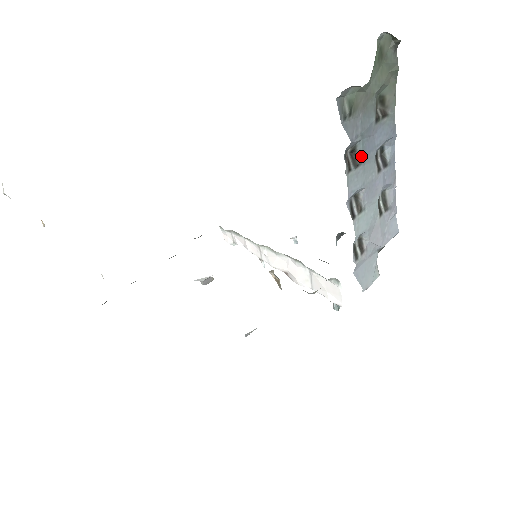
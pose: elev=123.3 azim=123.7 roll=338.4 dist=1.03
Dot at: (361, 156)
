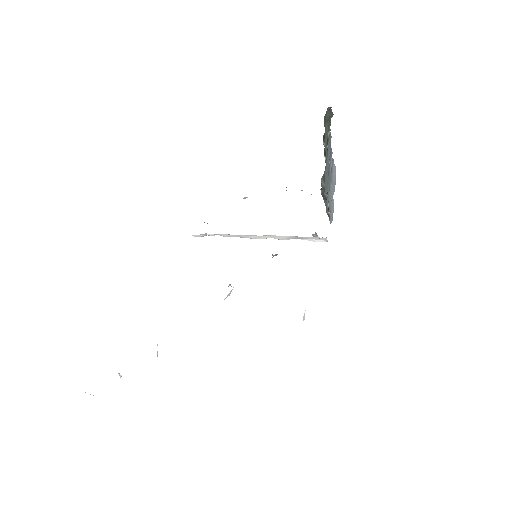
Dot at: occluded
